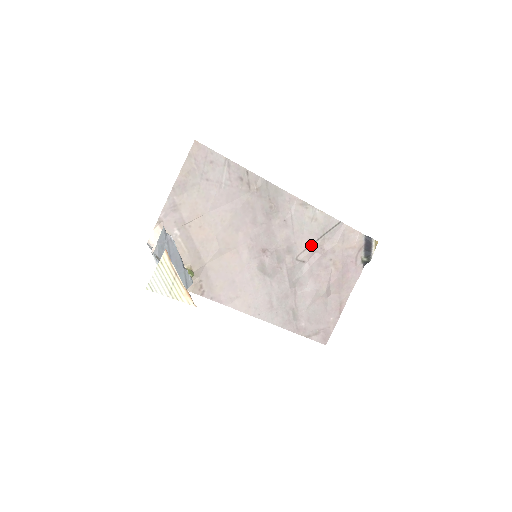
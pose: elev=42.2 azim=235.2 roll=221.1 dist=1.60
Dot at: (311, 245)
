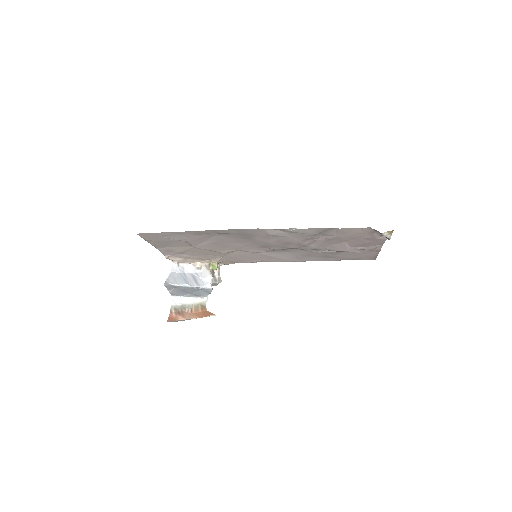
Dot at: (308, 239)
